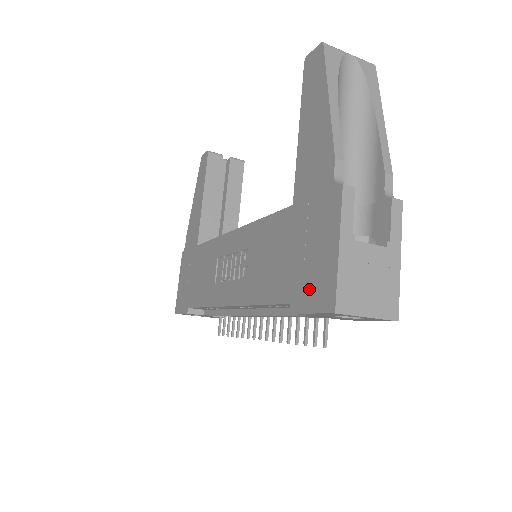
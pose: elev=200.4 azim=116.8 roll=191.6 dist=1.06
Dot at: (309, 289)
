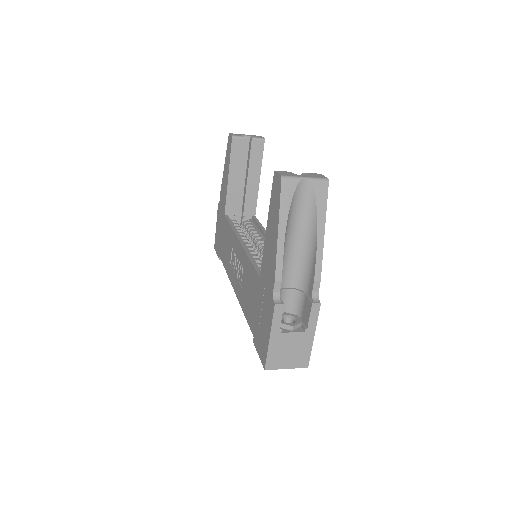
Dot at: (259, 342)
